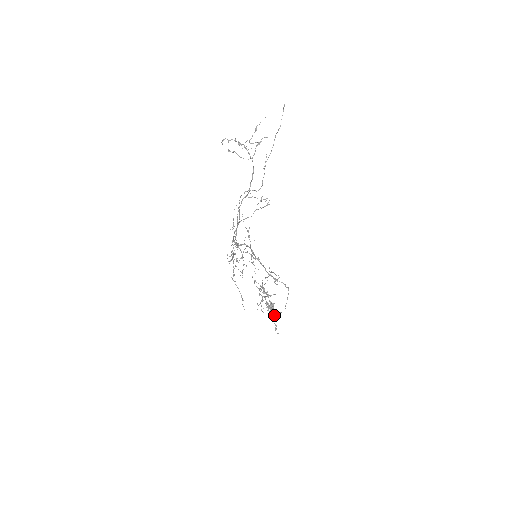
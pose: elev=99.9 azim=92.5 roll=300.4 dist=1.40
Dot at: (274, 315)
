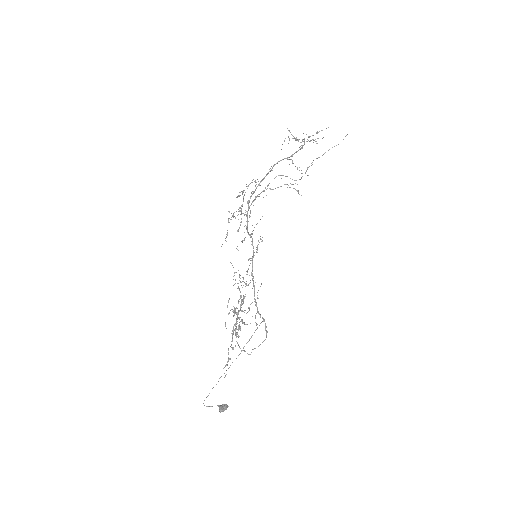
Dot at: (235, 345)
